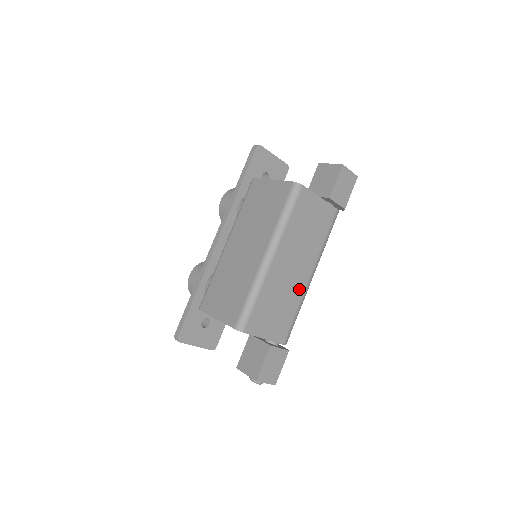
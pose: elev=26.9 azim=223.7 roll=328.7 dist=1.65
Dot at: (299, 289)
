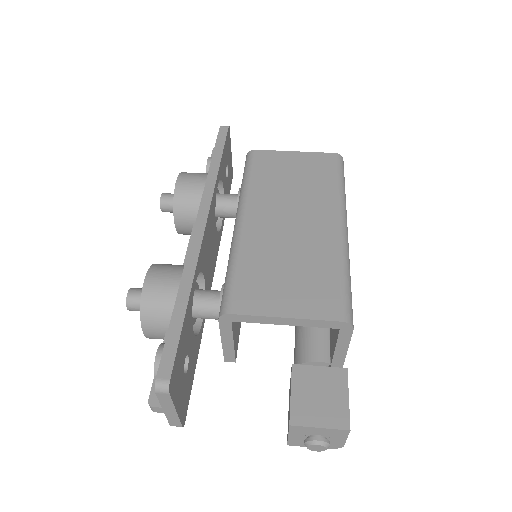
Dot at: occluded
